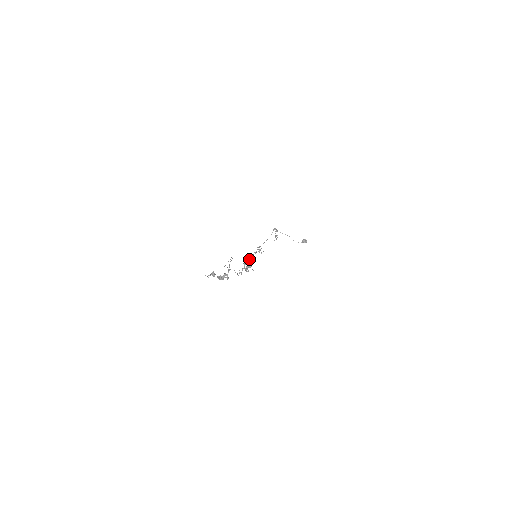
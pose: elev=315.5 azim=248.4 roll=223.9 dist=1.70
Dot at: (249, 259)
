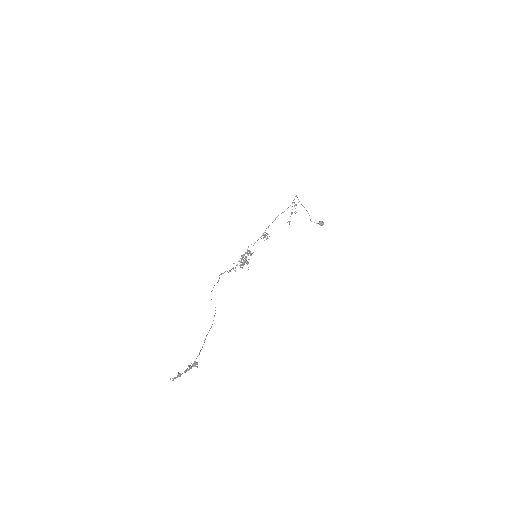
Dot at: (248, 255)
